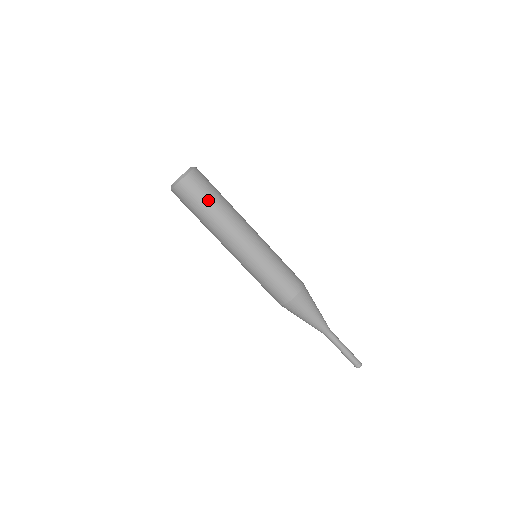
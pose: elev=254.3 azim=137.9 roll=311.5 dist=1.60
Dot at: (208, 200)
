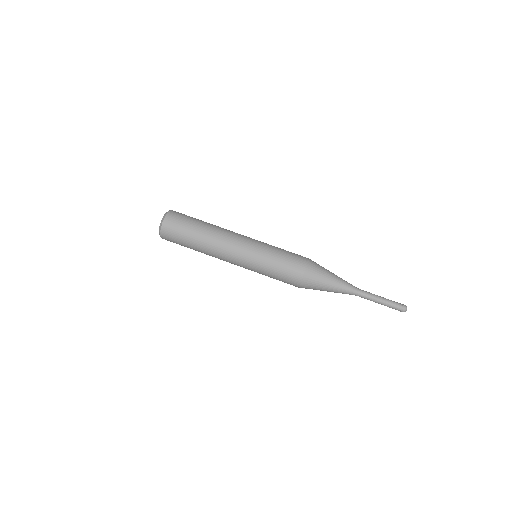
Dot at: (195, 220)
